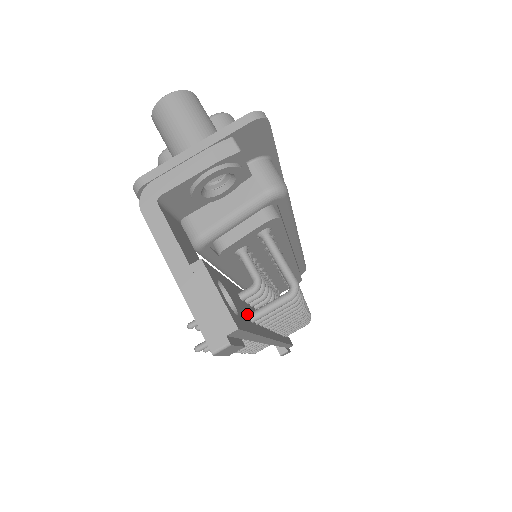
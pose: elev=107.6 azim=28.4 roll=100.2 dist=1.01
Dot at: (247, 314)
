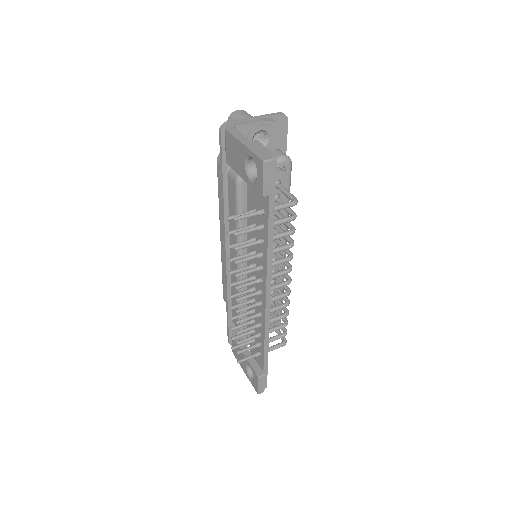
Dot at: occluded
